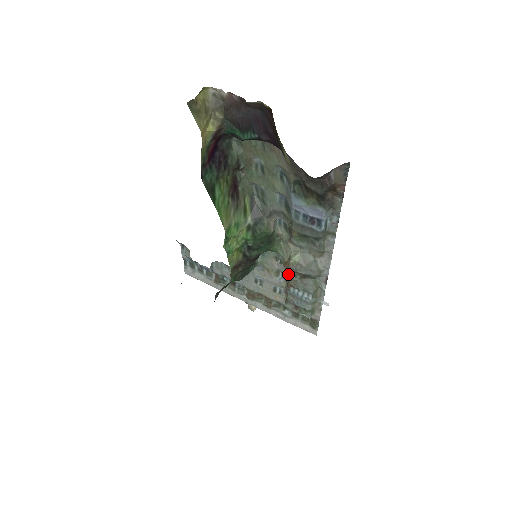
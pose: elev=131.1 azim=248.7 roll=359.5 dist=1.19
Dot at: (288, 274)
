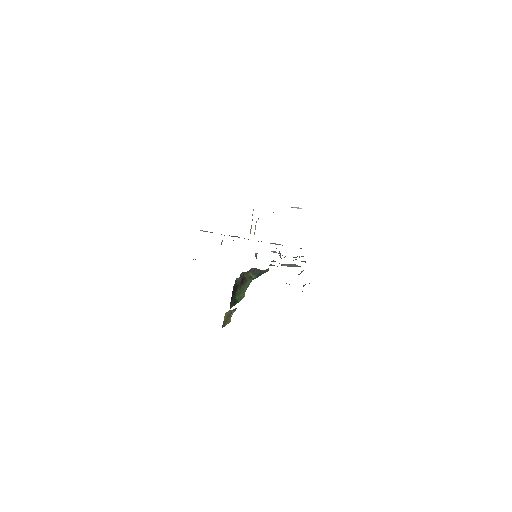
Dot at: occluded
